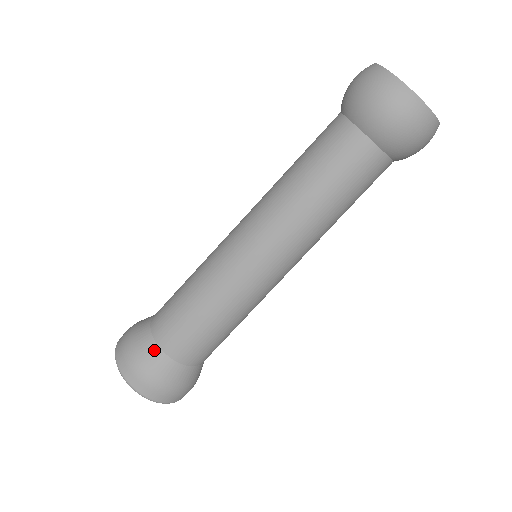
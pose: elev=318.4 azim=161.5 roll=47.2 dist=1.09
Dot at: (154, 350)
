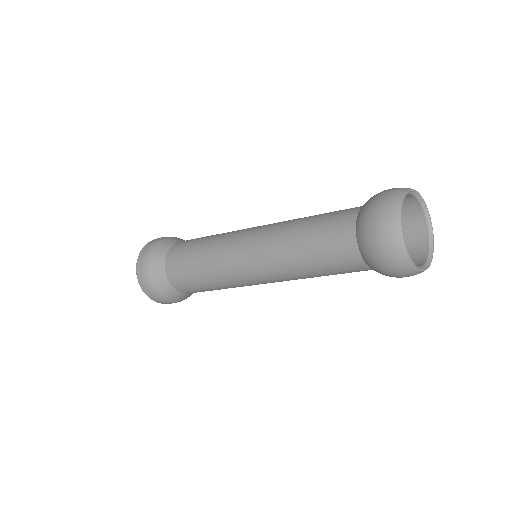
Dot at: (165, 283)
